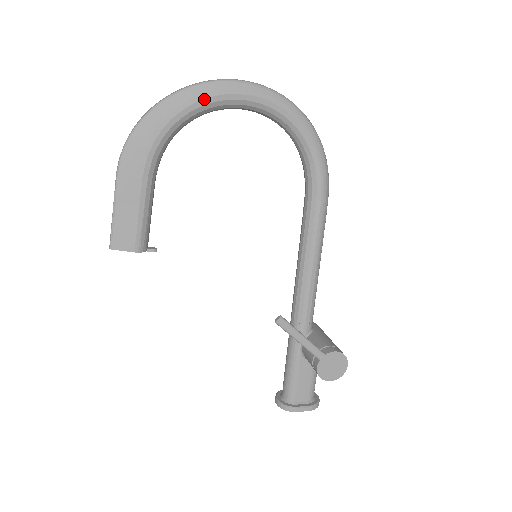
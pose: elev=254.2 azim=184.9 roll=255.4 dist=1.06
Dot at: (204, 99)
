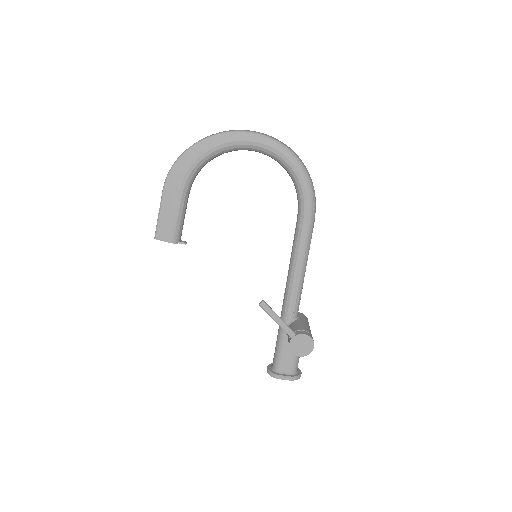
Dot at: (224, 143)
